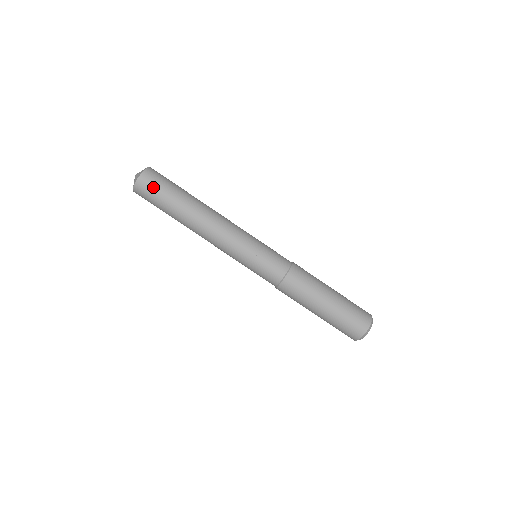
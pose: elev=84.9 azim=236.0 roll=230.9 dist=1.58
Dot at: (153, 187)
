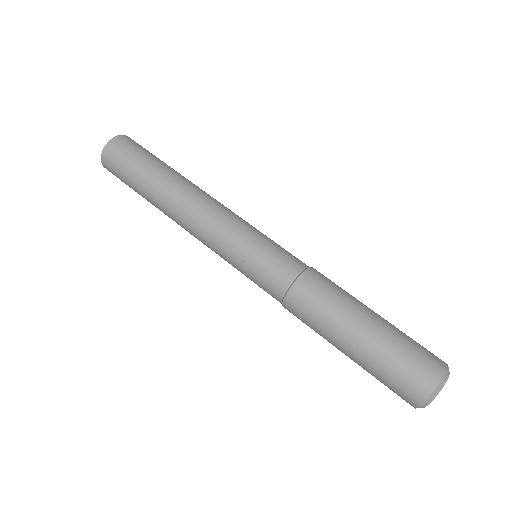
Dot at: (138, 146)
